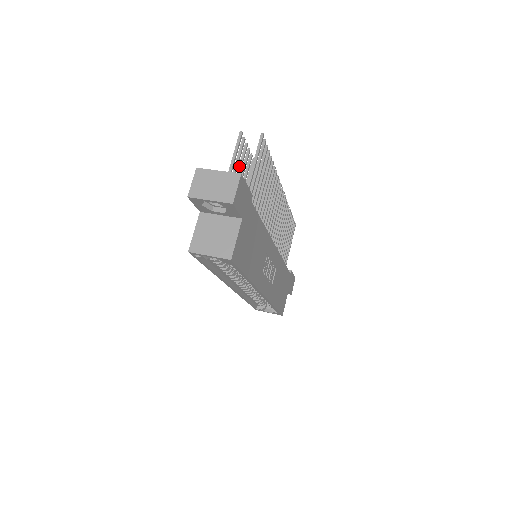
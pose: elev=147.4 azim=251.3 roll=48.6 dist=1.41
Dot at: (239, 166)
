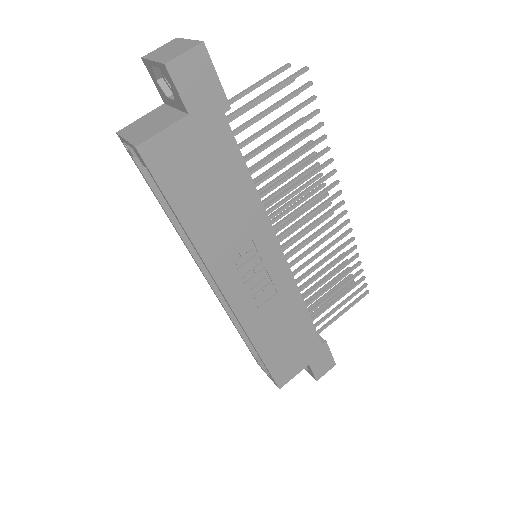
Dot at: occluded
